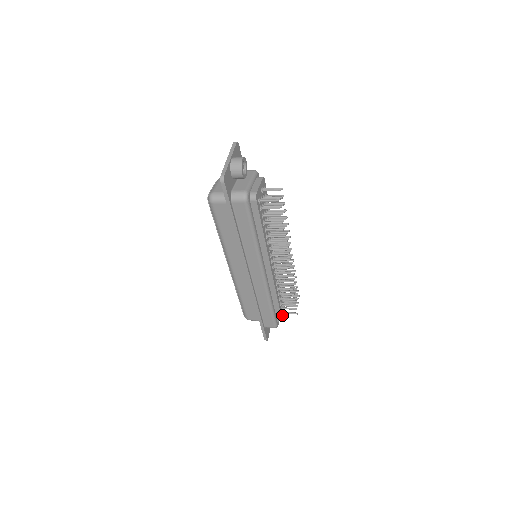
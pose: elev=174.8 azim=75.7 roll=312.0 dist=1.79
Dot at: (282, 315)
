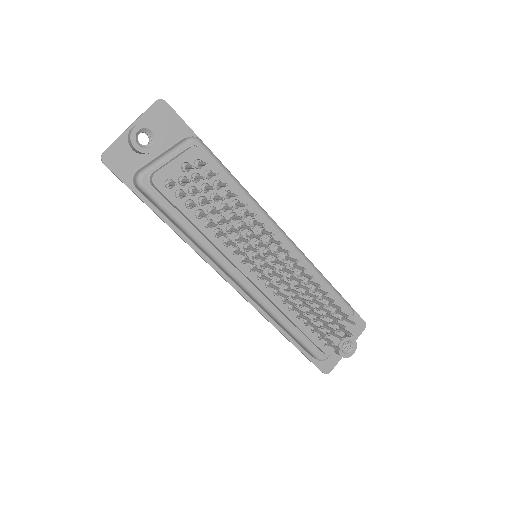
Dot at: (326, 346)
